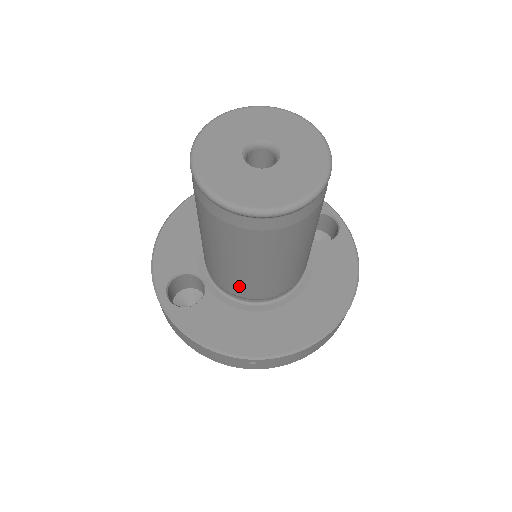
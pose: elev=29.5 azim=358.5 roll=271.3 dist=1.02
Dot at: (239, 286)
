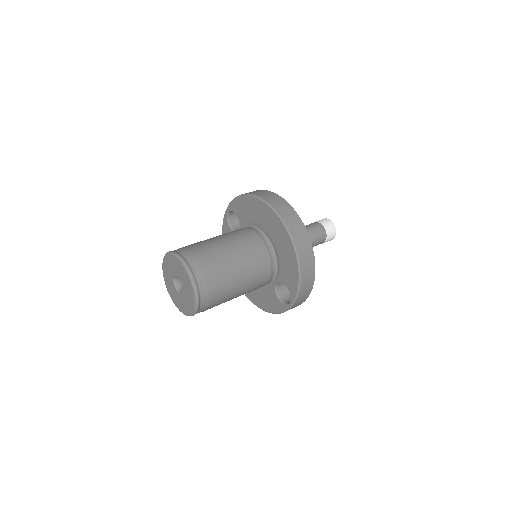
Dot at: occluded
